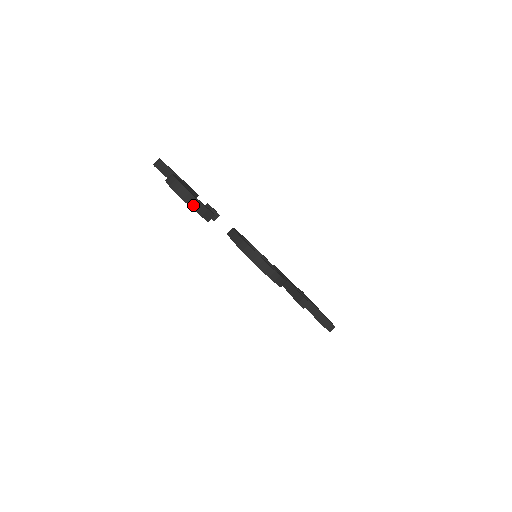
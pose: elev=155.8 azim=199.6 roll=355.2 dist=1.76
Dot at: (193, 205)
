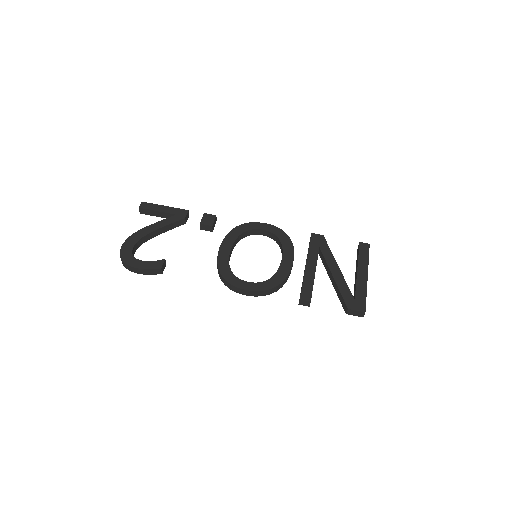
Dot at: (137, 272)
